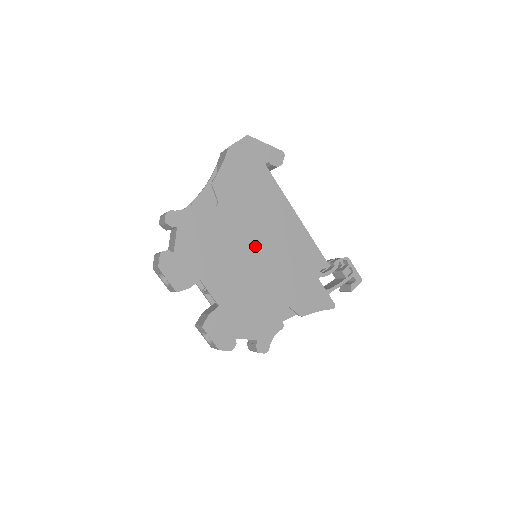
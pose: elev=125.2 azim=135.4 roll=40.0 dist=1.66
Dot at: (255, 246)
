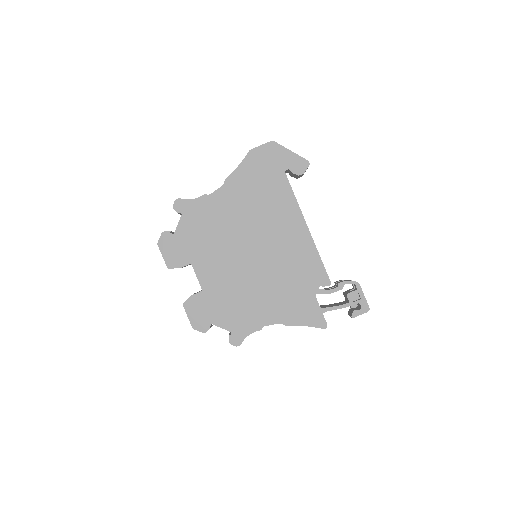
Dot at: (253, 246)
